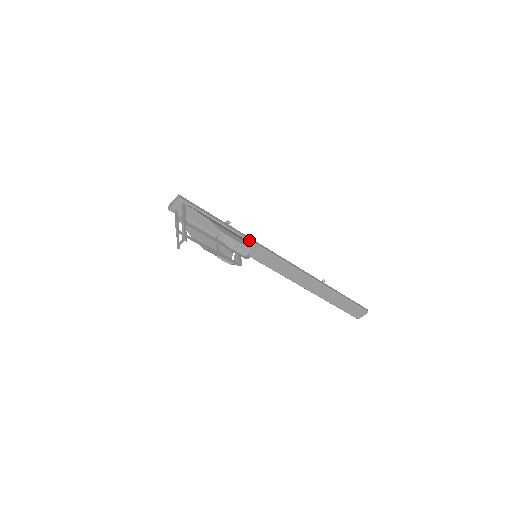
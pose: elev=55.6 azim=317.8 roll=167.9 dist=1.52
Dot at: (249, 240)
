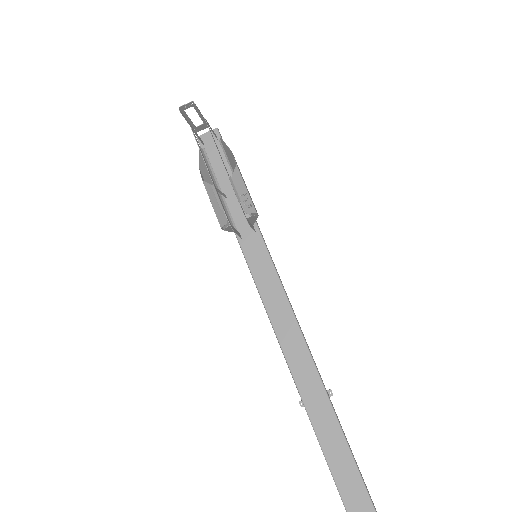
Dot at: (260, 232)
